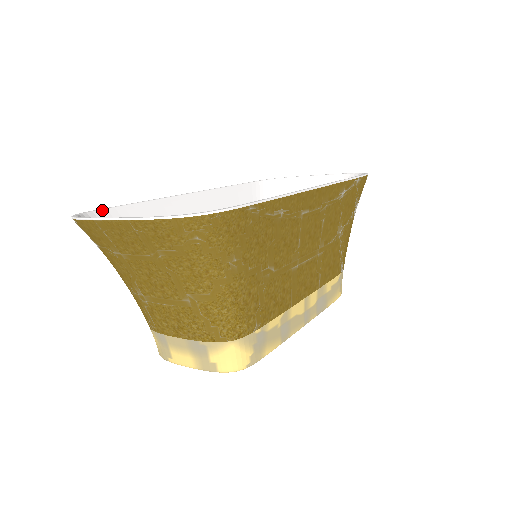
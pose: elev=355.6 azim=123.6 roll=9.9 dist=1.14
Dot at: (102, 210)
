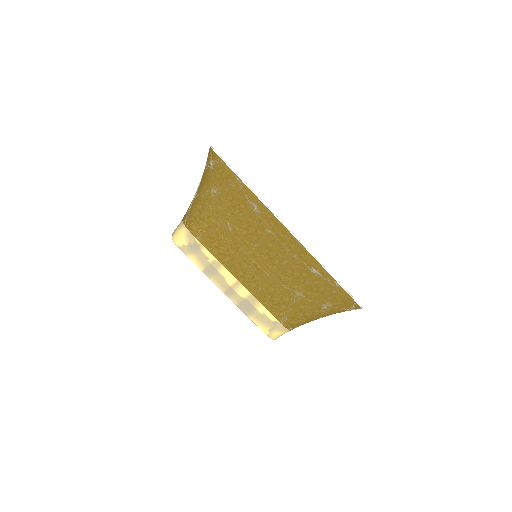
Dot at: occluded
